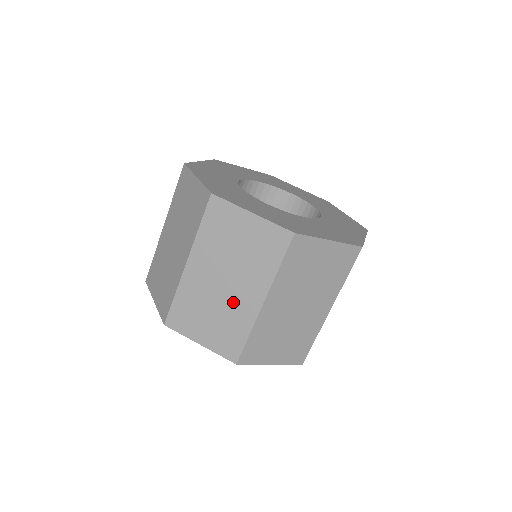
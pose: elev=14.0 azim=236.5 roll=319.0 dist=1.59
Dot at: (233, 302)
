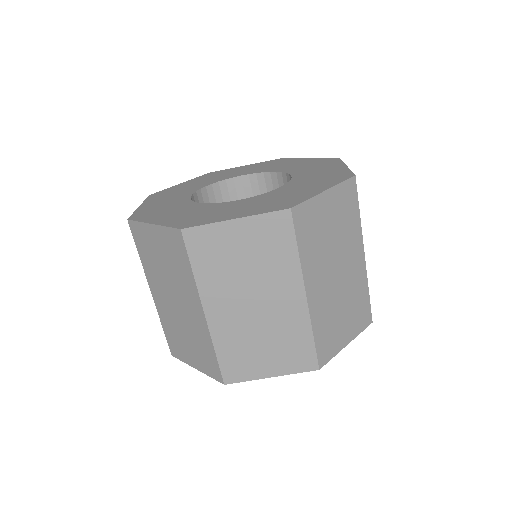
Dot at: (189, 319)
